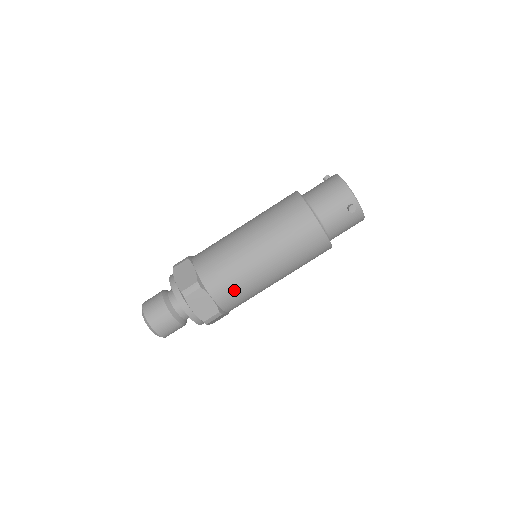
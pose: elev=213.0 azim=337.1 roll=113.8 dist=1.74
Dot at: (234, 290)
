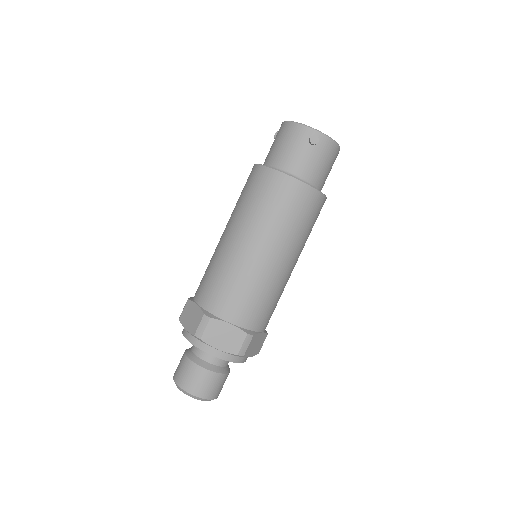
Dot at: (247, 301)
